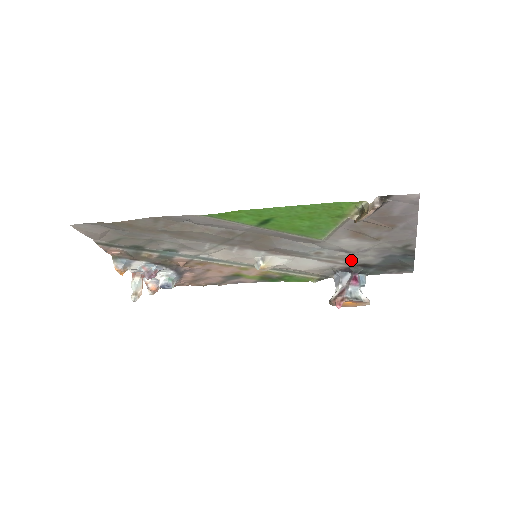
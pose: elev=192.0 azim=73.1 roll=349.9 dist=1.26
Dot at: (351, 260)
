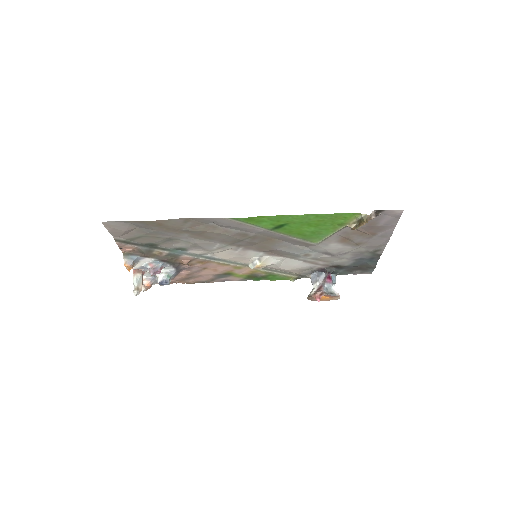
Dot at: (329, 262)
